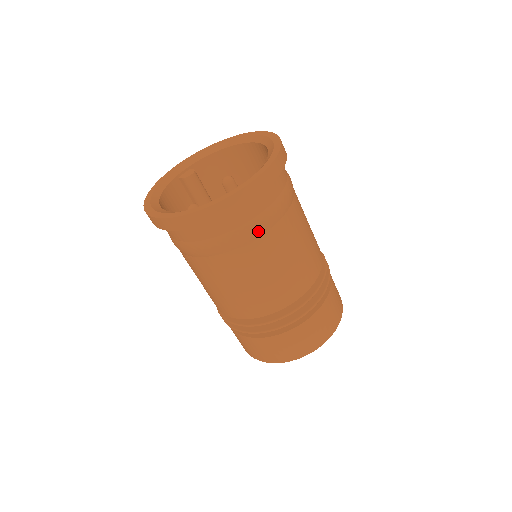
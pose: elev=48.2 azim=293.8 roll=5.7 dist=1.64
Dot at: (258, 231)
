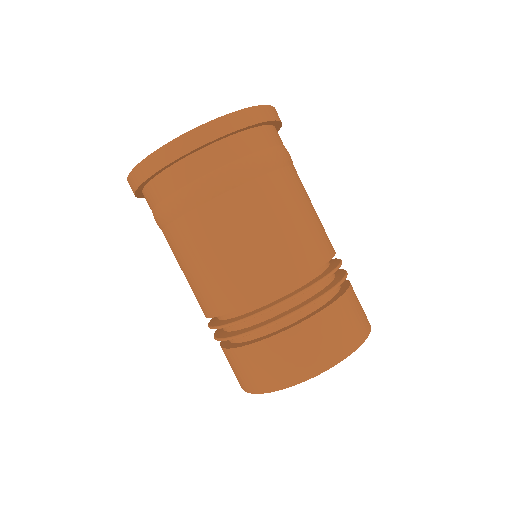
Dot at: (249, 173)
